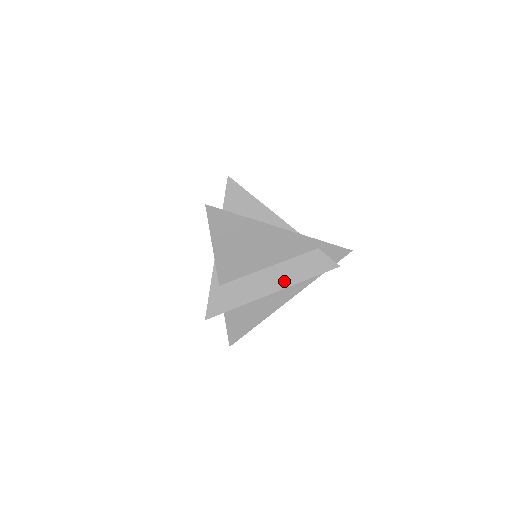
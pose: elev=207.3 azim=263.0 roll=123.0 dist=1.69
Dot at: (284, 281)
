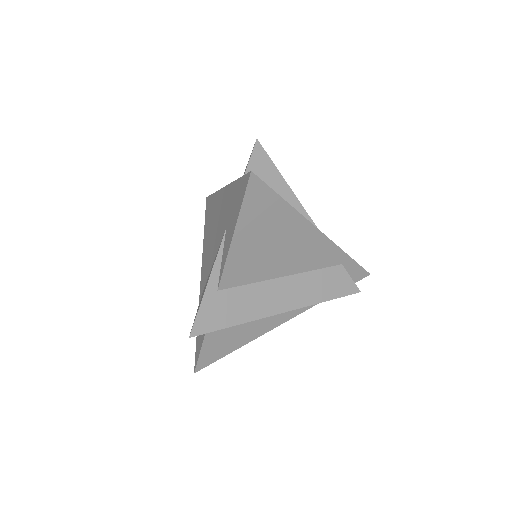
Dot at: (298, 299)
